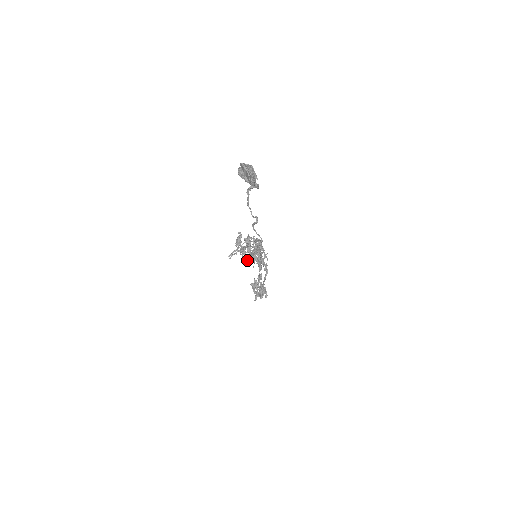
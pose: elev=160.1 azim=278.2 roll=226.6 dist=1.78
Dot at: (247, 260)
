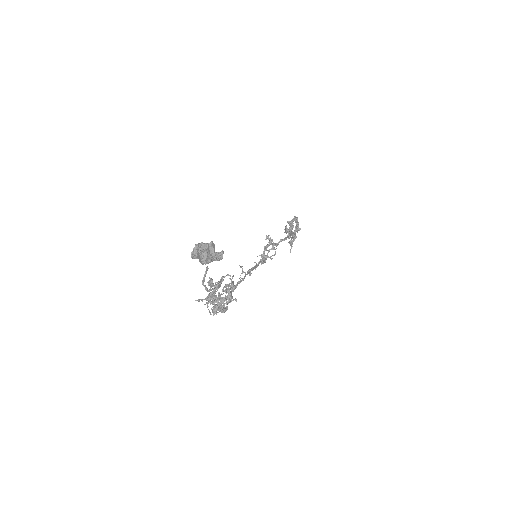
Dot at: (210, 312)
